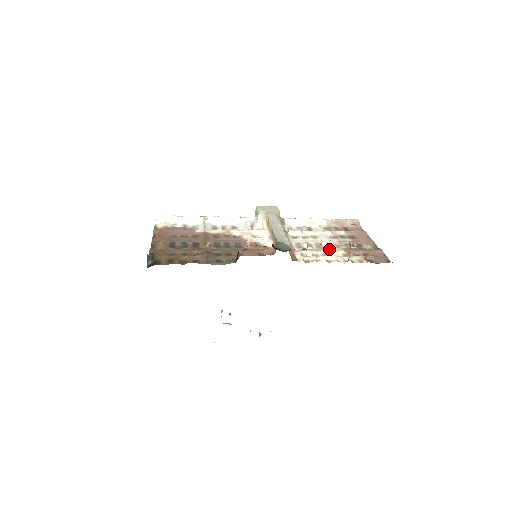
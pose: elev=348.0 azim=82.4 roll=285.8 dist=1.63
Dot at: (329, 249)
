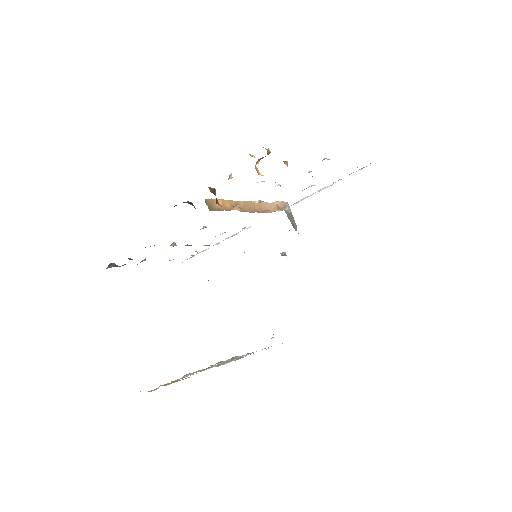
Dot at: occluded
